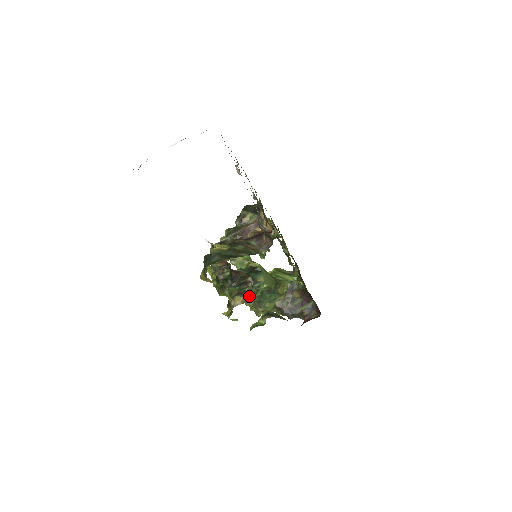
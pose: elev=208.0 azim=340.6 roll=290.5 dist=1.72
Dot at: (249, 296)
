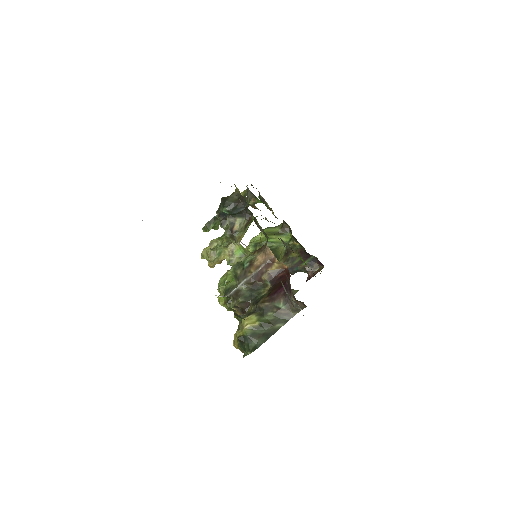
Dot at: occluded
